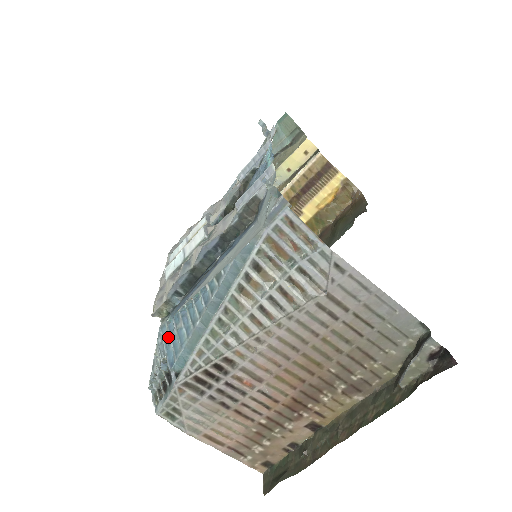
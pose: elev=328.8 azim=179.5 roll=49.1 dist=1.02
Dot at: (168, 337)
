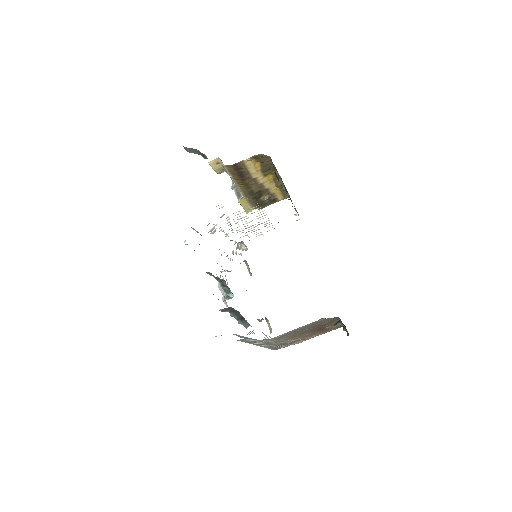
Dot at: occluded
